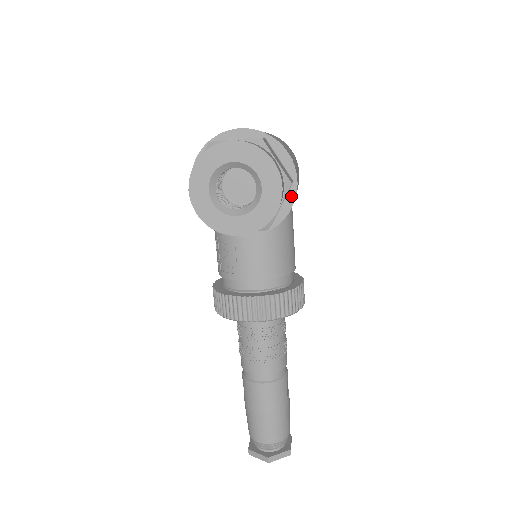
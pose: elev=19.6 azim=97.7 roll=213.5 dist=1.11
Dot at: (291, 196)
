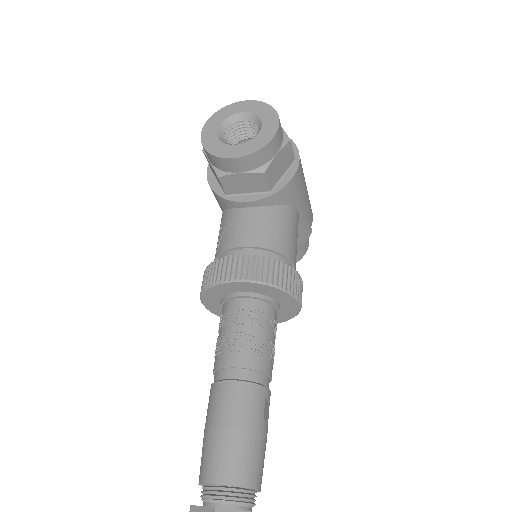
Dot at: (292, 170)
